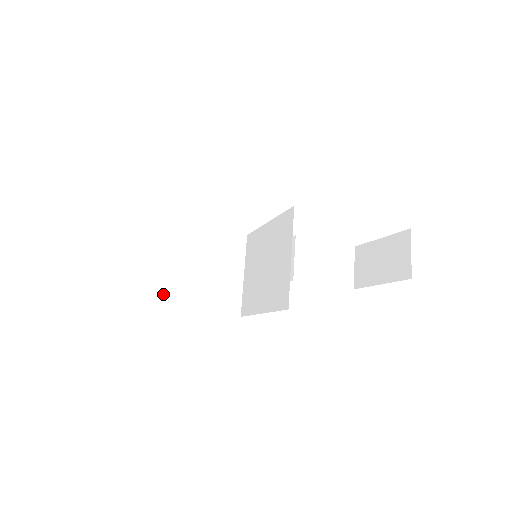
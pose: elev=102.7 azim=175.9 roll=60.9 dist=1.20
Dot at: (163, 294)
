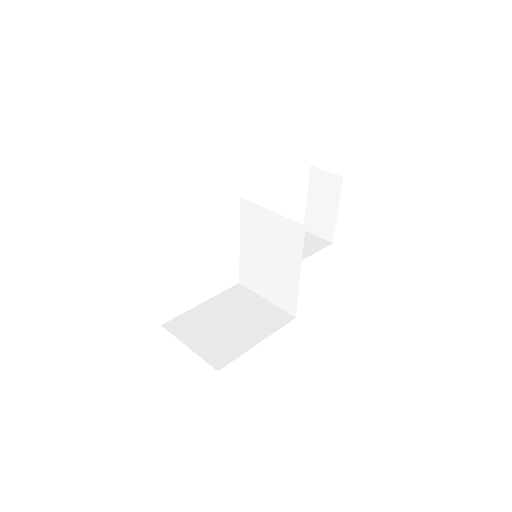
Dot at: (231, 348)
